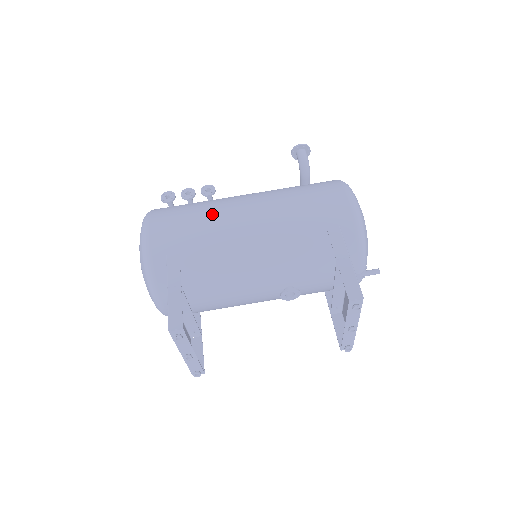
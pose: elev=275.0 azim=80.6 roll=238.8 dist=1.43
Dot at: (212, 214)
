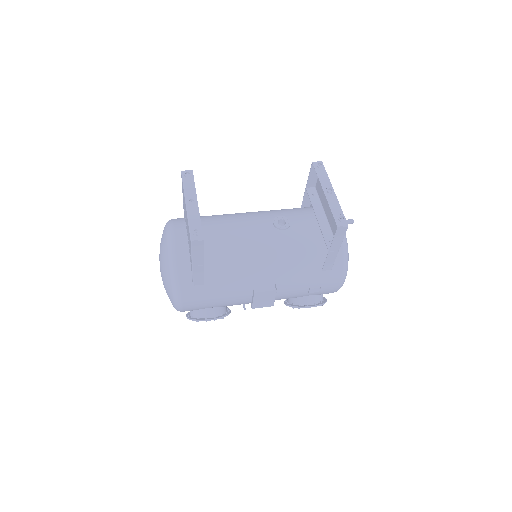
Dot at: occluded
